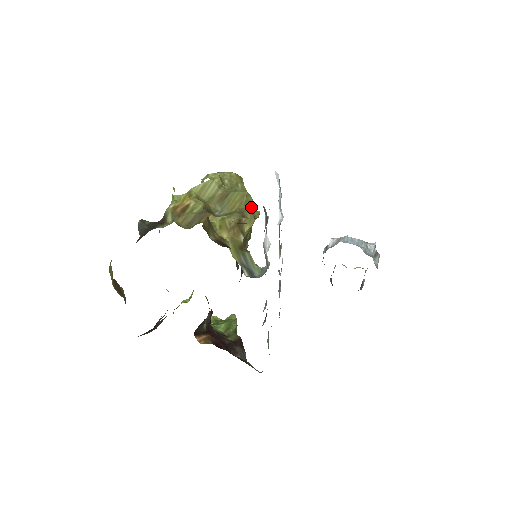
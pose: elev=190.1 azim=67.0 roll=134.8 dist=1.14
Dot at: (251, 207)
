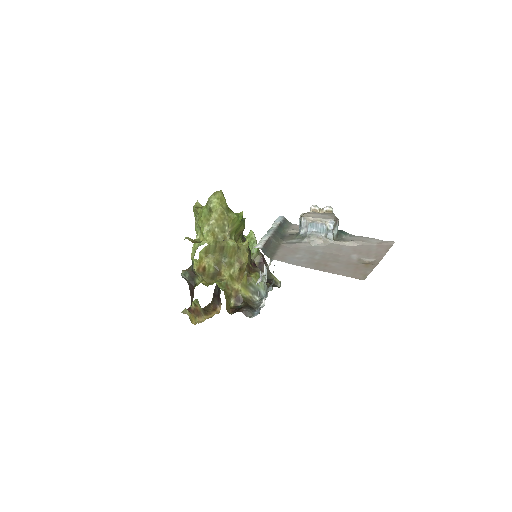
Dot at: (239, 222)
